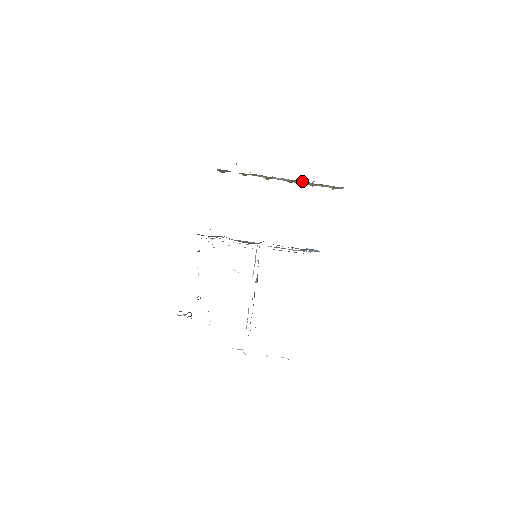
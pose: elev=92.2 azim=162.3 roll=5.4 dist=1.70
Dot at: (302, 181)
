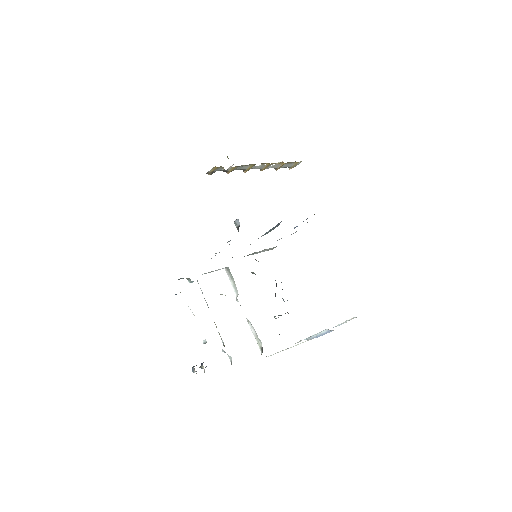
Dot at: (275, 163)
